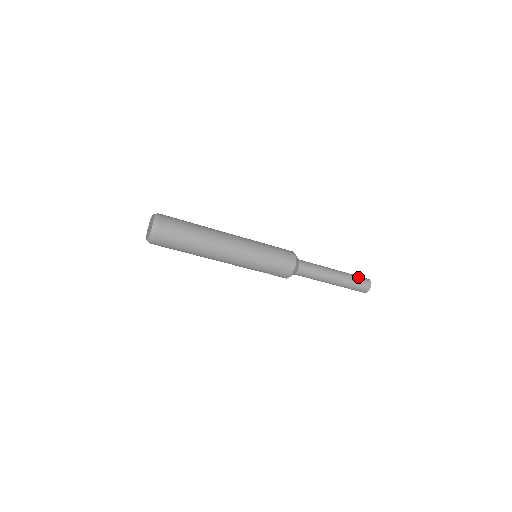
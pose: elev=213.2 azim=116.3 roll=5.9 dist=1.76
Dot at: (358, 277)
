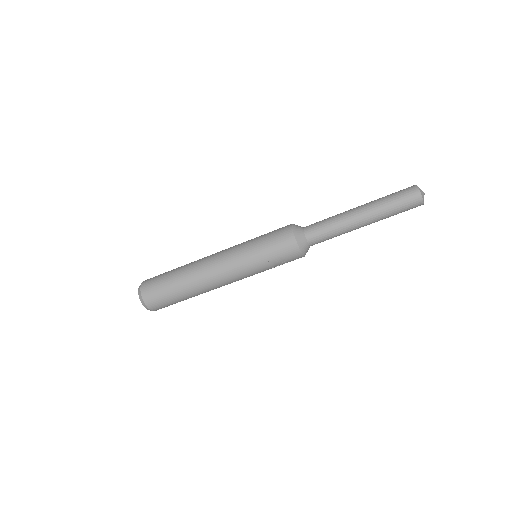
Dot at: (395, 193)
